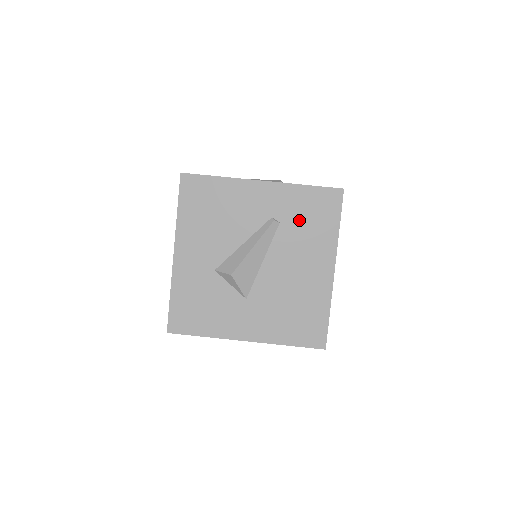
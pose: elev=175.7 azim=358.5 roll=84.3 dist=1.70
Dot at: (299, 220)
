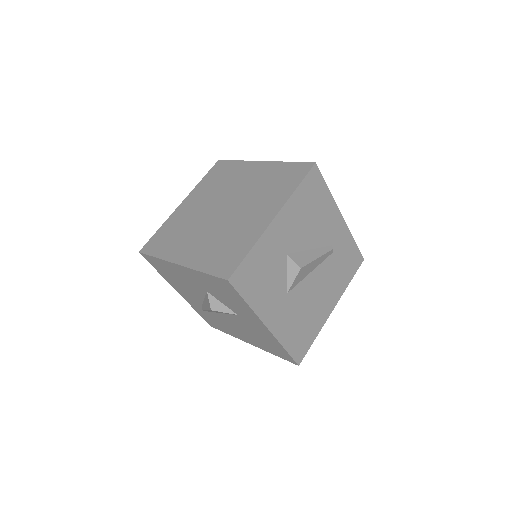
Dot at: (340, 260)
